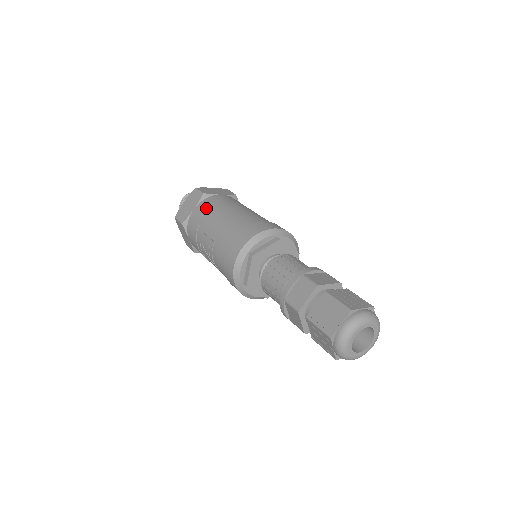
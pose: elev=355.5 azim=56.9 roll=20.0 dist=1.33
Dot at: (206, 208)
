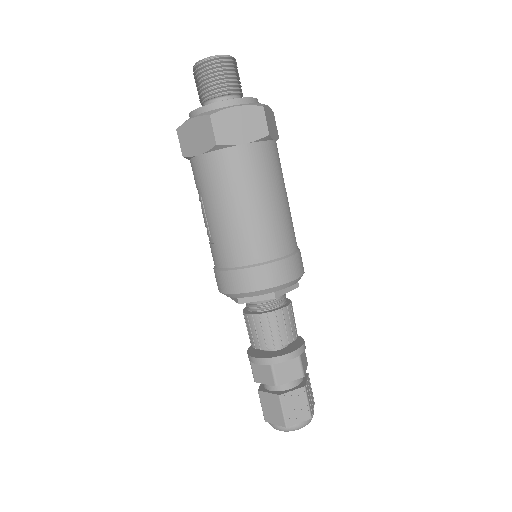
Dot at: (214, 176)
